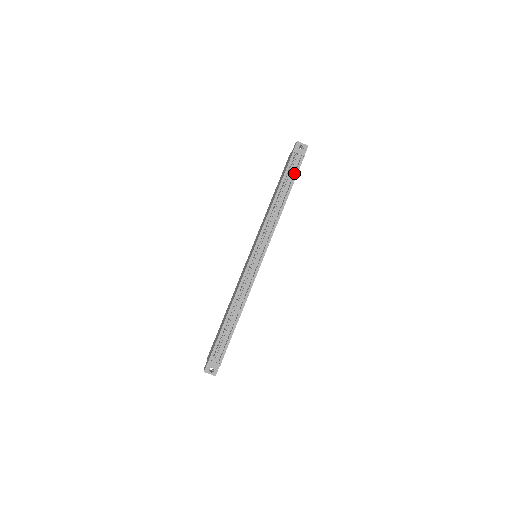
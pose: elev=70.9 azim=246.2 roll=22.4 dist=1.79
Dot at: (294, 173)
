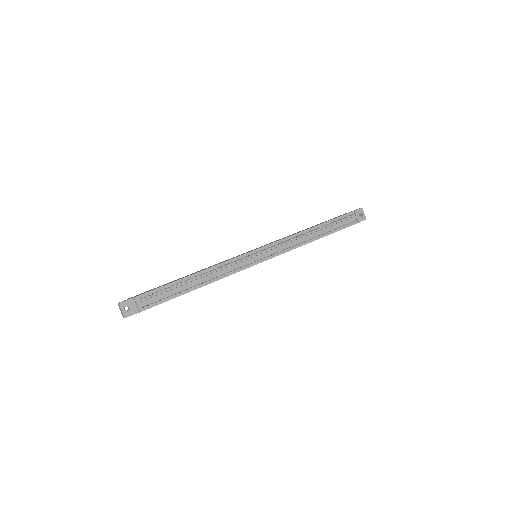
Dot at: (340, 227)
